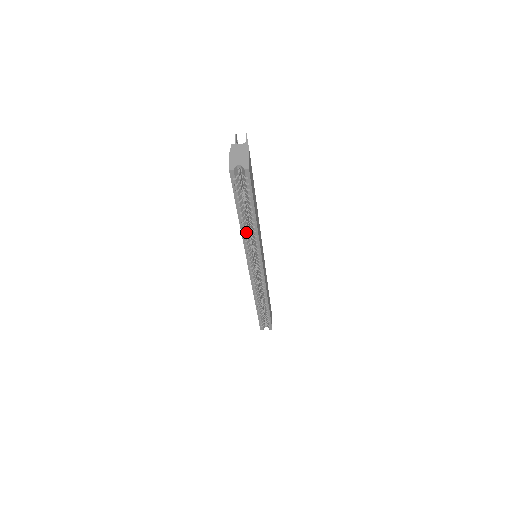
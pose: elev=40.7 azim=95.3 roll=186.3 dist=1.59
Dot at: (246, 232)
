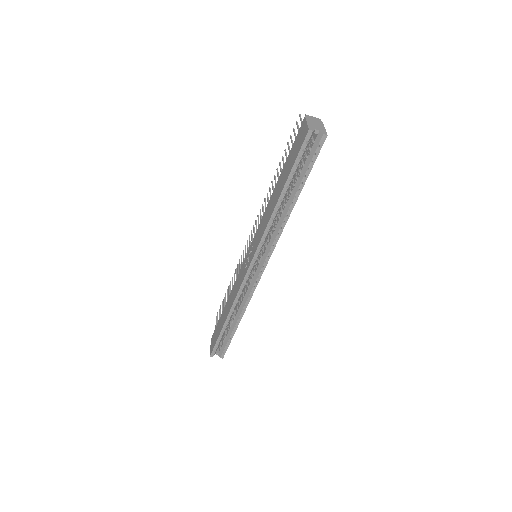
Dot at: (276, 214)
